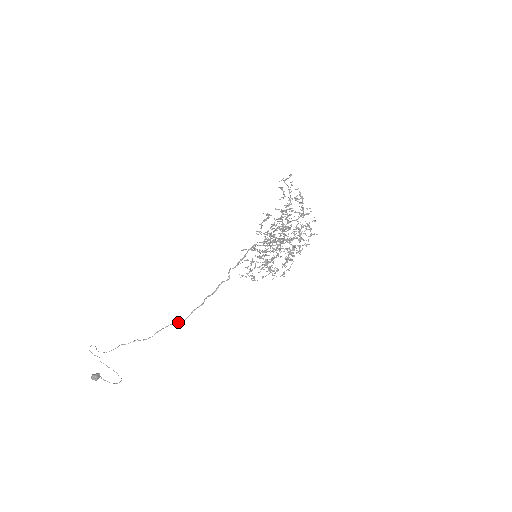
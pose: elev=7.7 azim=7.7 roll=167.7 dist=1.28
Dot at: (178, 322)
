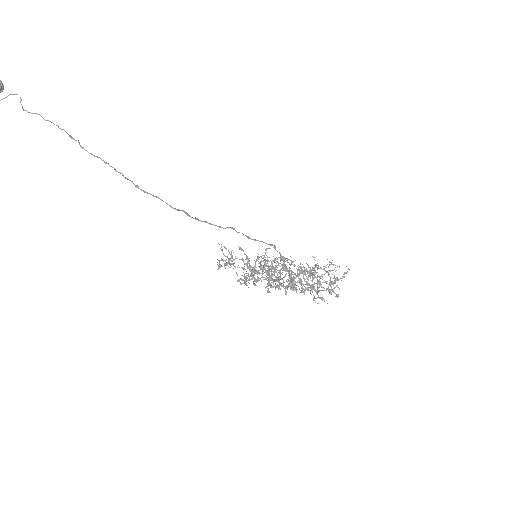
Dot at: occluded
